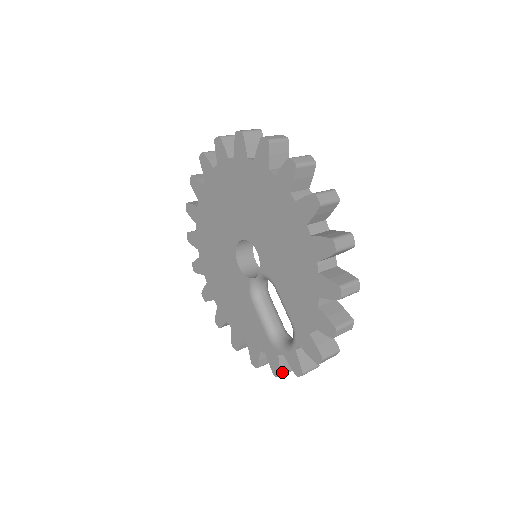
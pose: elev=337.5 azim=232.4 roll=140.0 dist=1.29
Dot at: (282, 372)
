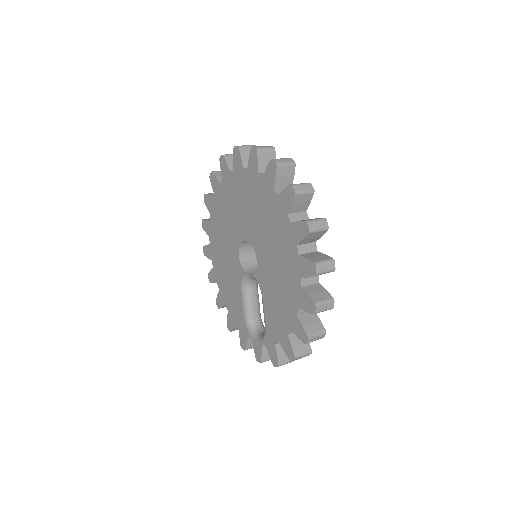
Dot at: (247, 348)
